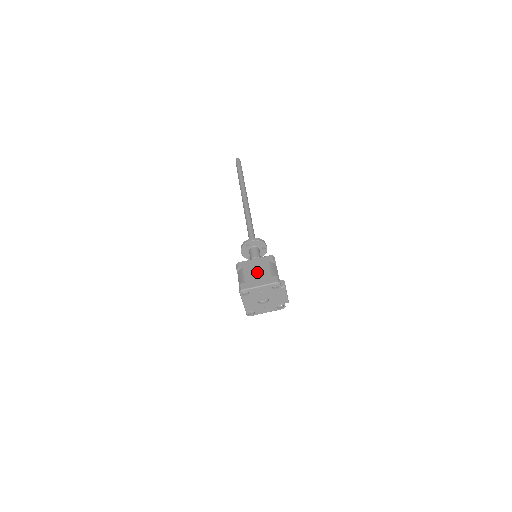
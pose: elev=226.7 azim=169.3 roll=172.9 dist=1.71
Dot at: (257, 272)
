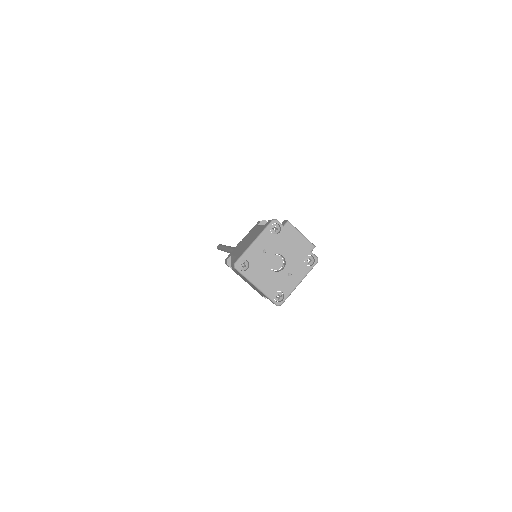
Dot at: (247, 240)
